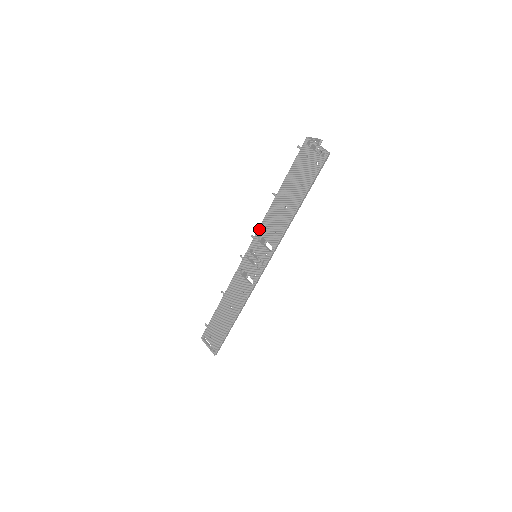
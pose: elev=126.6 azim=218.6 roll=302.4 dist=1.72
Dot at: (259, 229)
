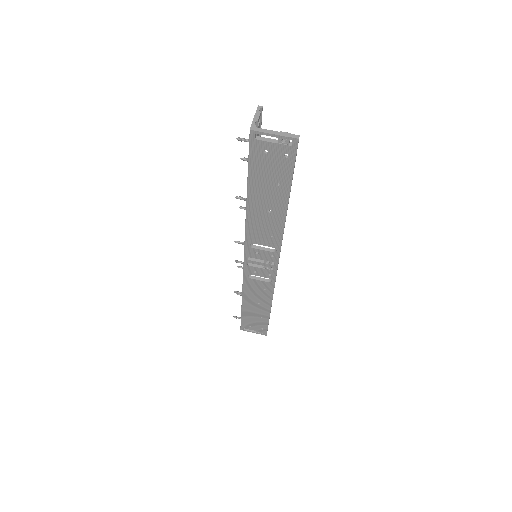
Dot at: (246, 239)
